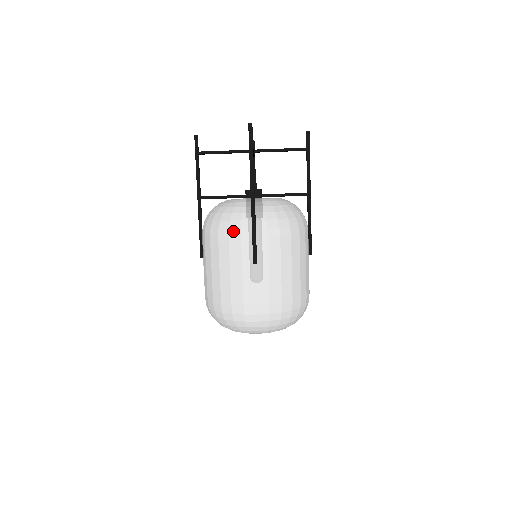
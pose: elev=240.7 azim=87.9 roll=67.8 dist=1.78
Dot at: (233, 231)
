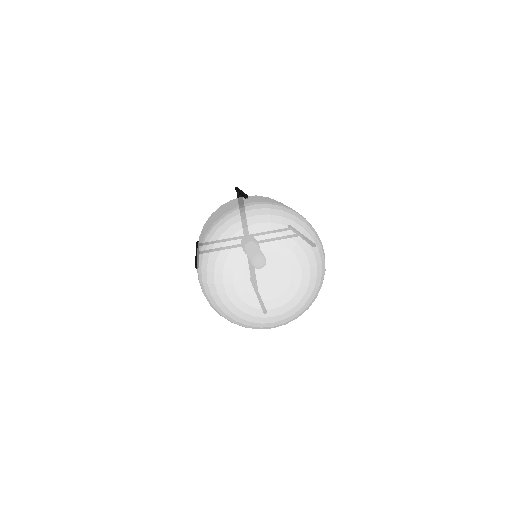
Dot at: occluded
